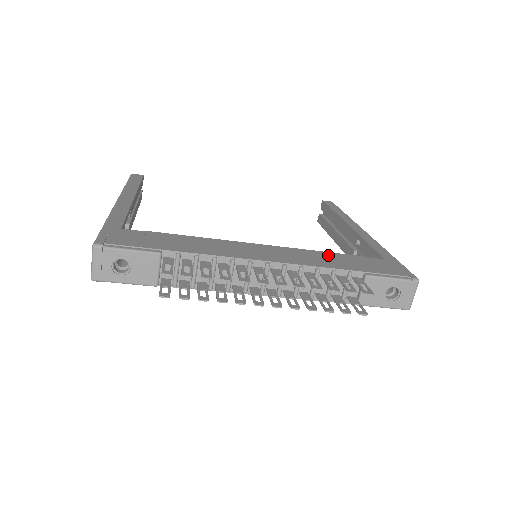
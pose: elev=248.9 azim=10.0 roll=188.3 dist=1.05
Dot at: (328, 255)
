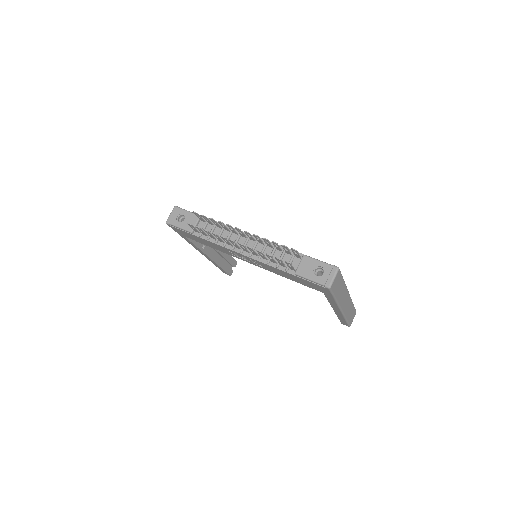
Dot at: occluded
